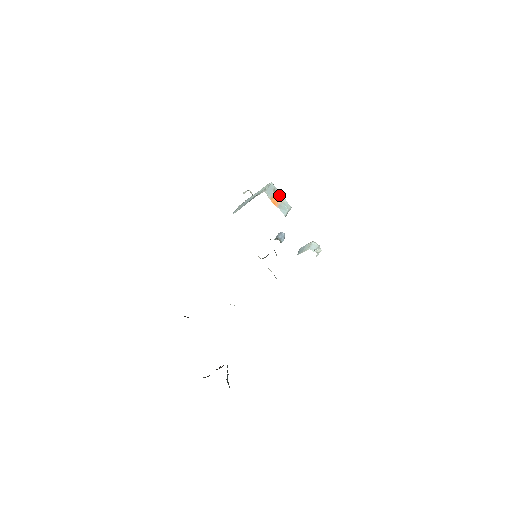
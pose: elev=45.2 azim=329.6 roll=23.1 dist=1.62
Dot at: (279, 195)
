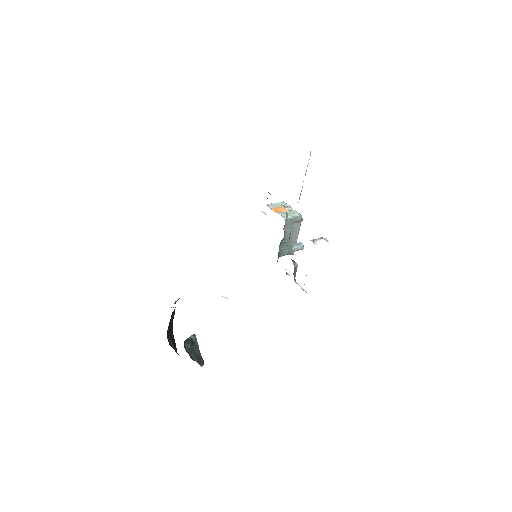
Dot at: (289, 208)
